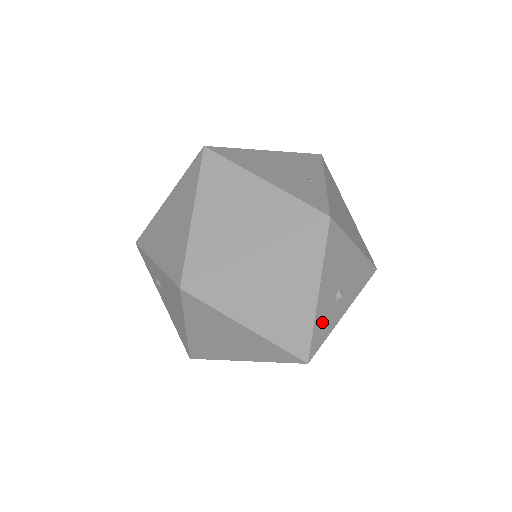
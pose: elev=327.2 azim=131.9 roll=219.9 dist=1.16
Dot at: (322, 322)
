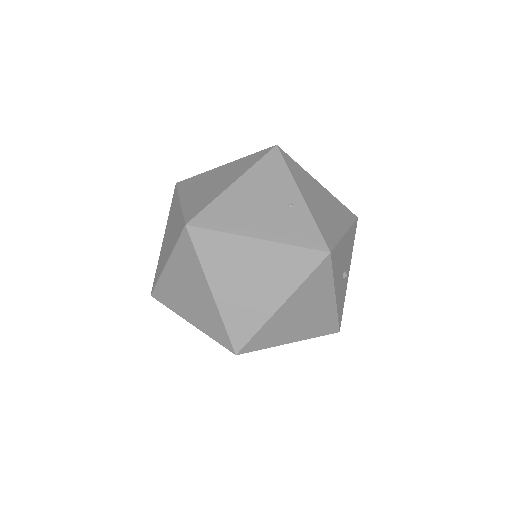
Dot at: (340, 303)
